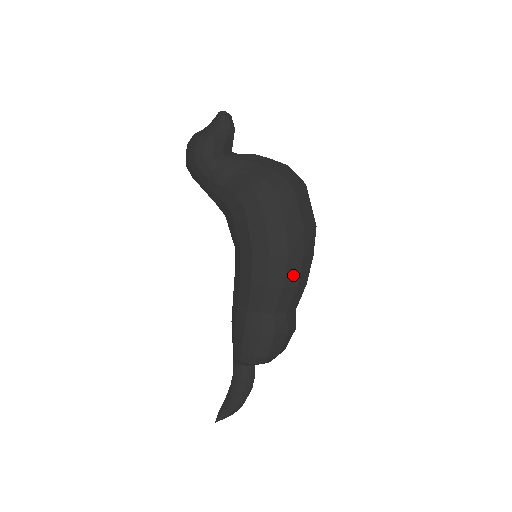
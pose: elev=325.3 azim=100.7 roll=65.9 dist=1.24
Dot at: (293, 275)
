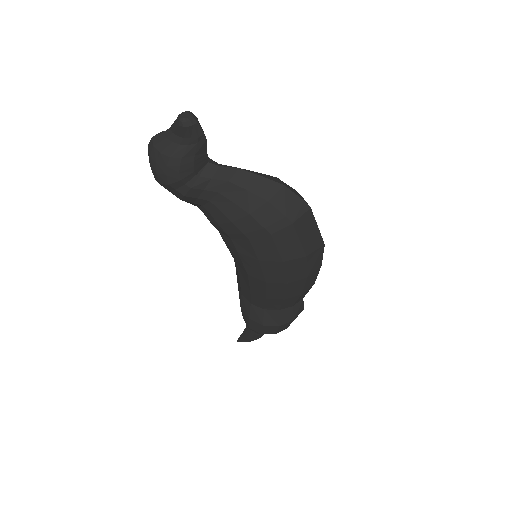
Dot at: (296, 290)
